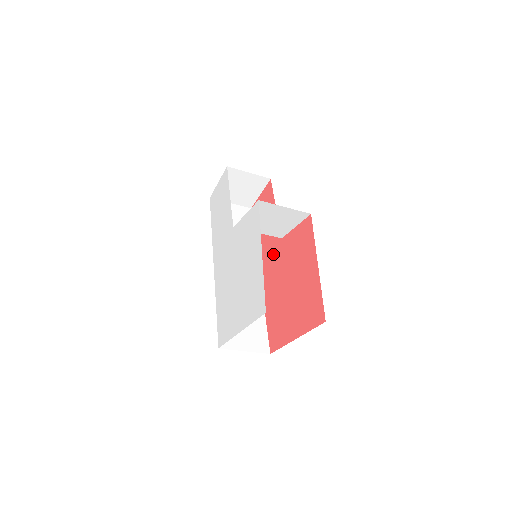
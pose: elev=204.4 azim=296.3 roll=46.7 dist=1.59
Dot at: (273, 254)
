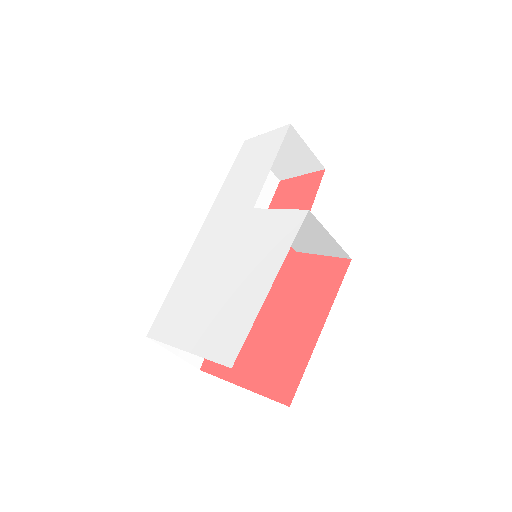
Dot at: occluded
